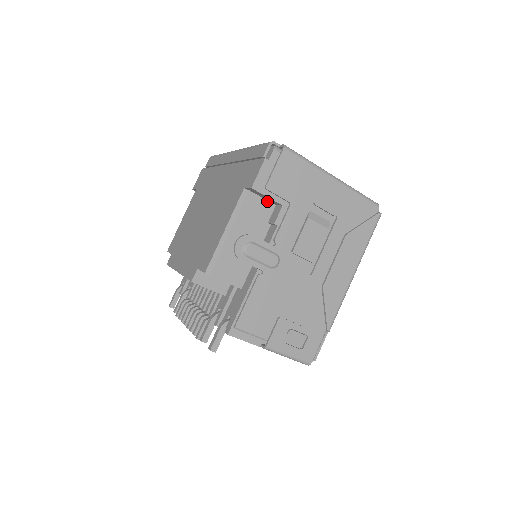
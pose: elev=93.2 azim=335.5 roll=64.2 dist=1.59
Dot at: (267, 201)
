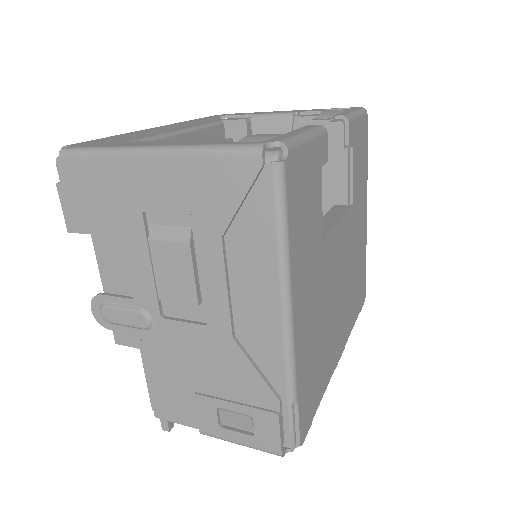
Dot at: occluded
